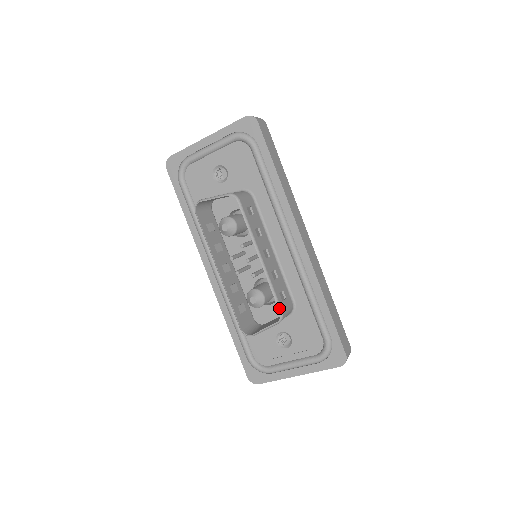
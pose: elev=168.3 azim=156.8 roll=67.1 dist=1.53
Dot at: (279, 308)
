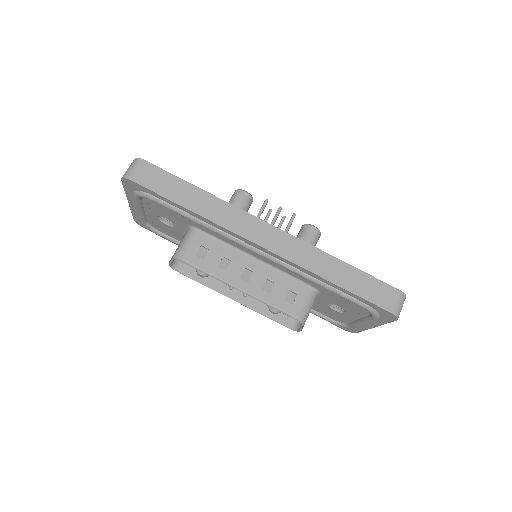
Dot at: (291, 317)
